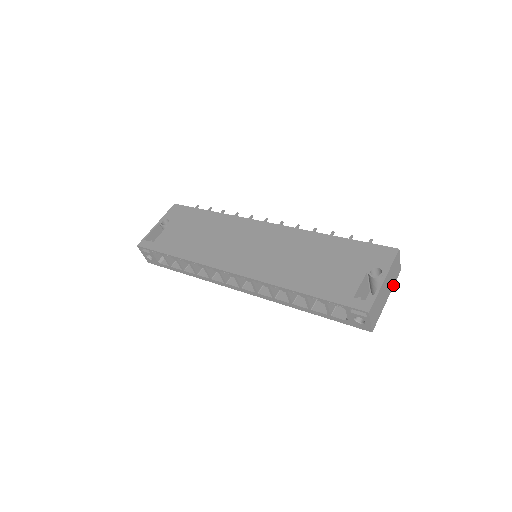
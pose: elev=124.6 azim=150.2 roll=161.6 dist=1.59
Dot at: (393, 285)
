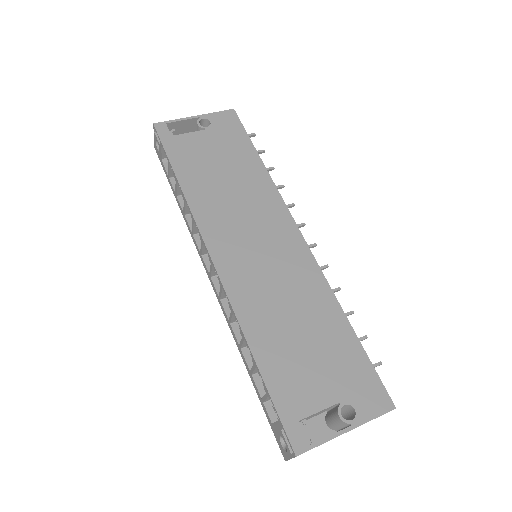
Dot at: occluded
